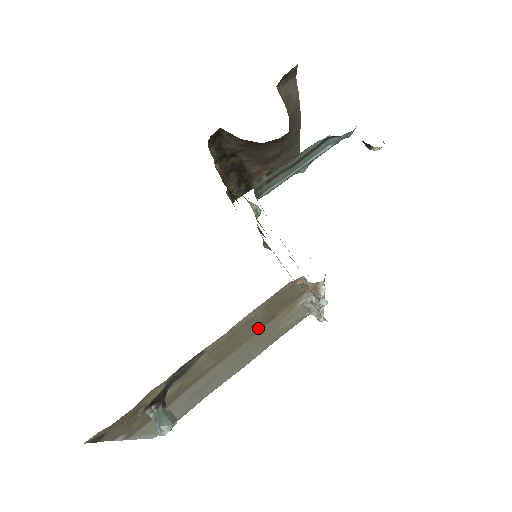
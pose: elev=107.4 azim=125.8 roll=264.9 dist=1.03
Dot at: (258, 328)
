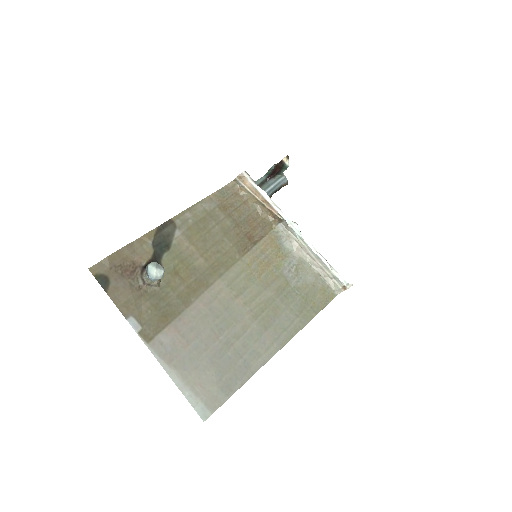
Dot at: (240, 246)
